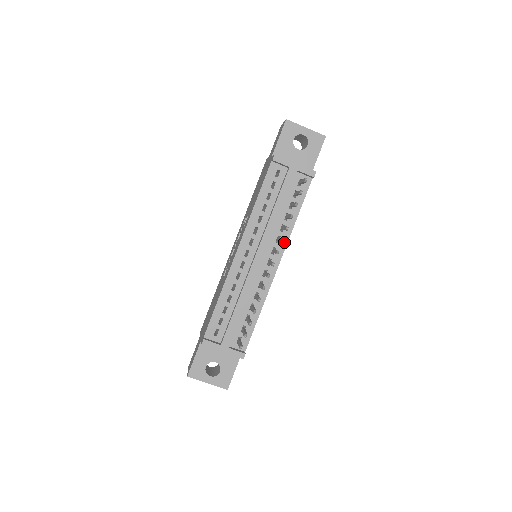
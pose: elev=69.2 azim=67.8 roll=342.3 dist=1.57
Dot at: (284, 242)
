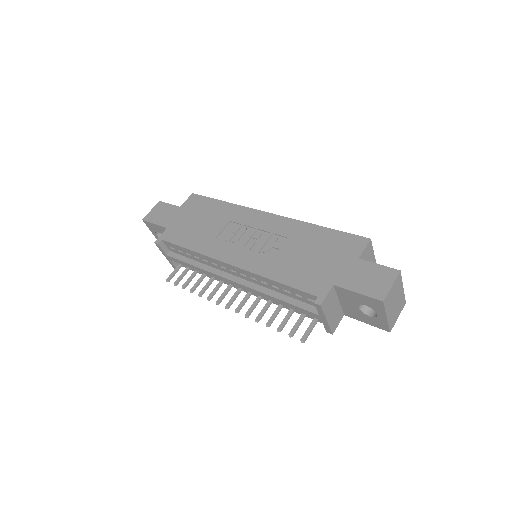
Dot at: (264, 298)
